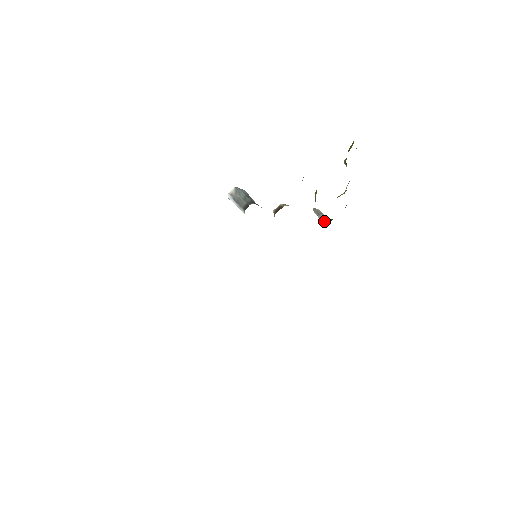
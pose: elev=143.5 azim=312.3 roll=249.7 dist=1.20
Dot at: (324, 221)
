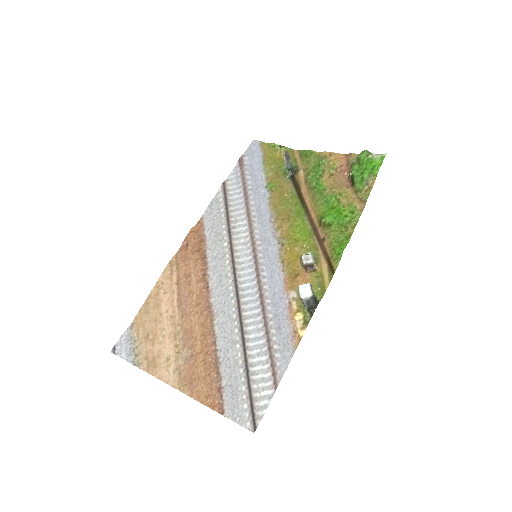
Dot at: (288, 166)
